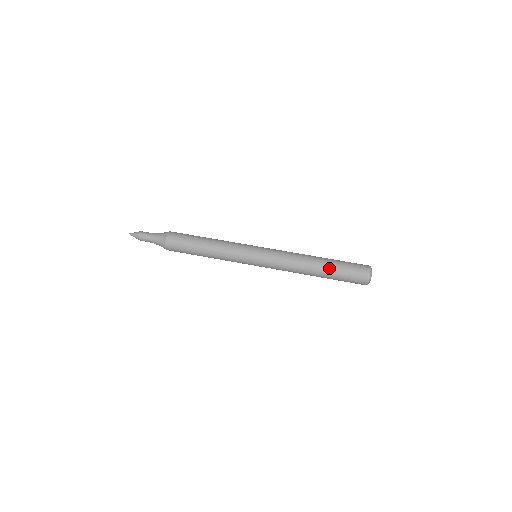
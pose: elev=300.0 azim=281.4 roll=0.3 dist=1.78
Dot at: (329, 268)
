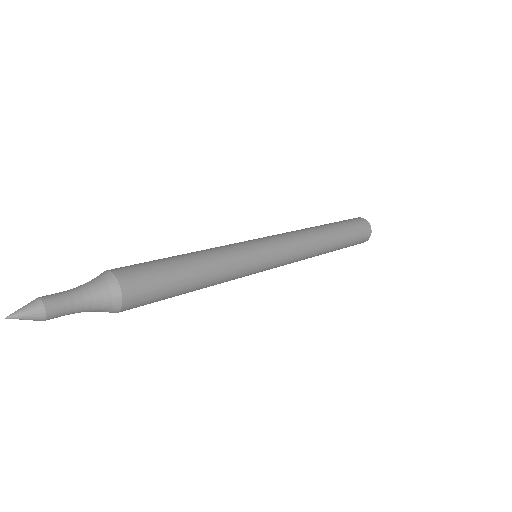
Dot at: occluded
